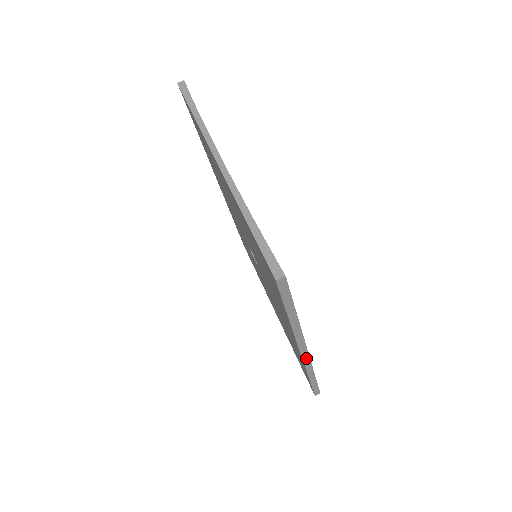
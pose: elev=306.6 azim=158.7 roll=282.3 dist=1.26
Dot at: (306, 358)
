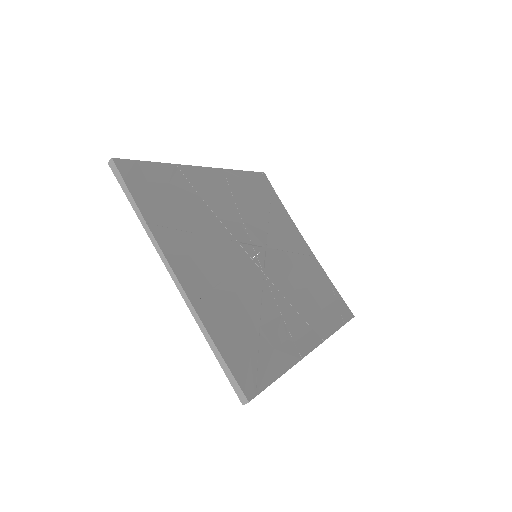
Dot at: (318, 345)
